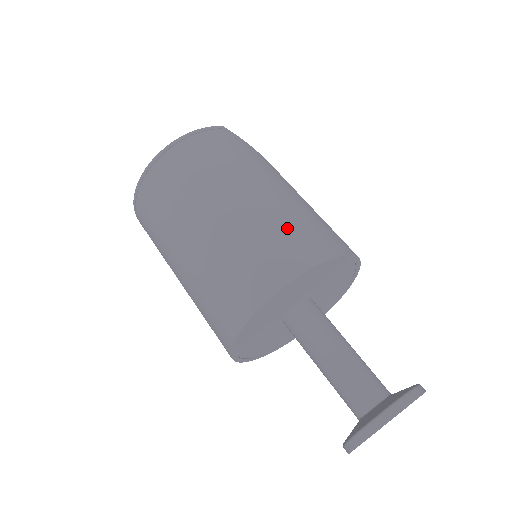
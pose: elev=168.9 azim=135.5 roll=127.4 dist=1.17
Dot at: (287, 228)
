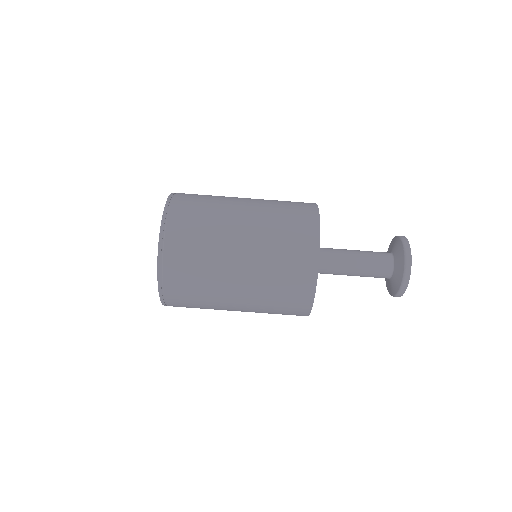
Dot at: (283, 201)
